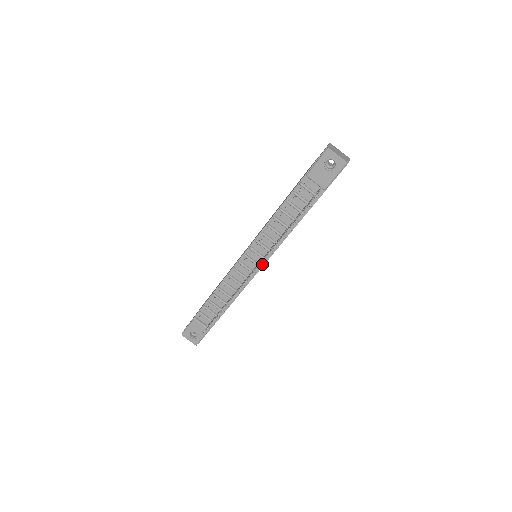
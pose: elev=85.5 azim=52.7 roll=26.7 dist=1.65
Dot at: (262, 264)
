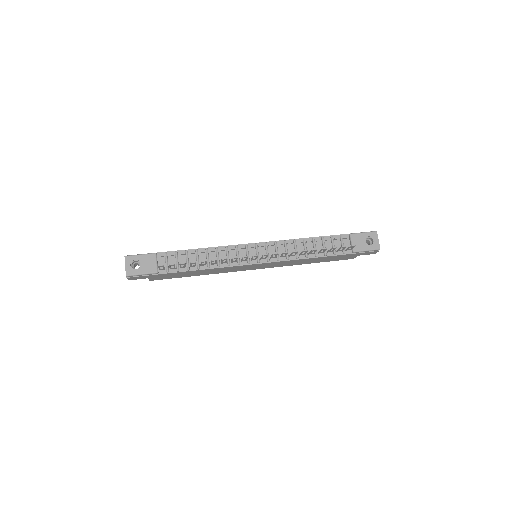
Dot at: (262, 261)
